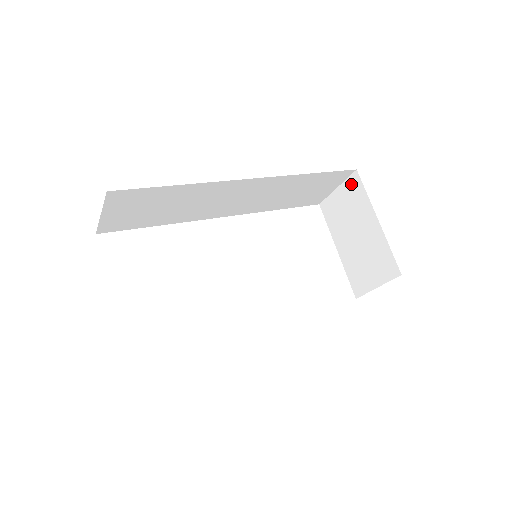
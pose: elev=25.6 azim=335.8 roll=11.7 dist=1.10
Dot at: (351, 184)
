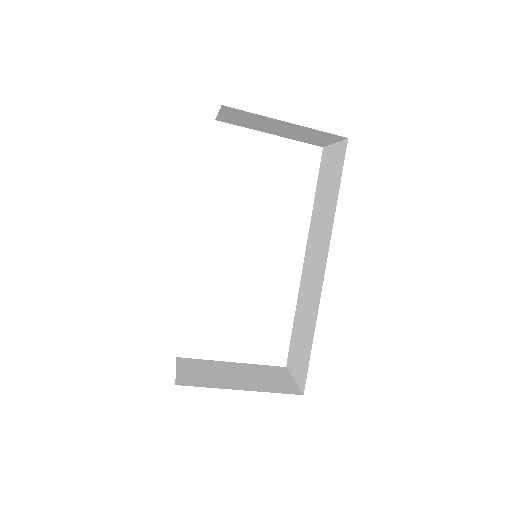
Dot at: (229, 111)
